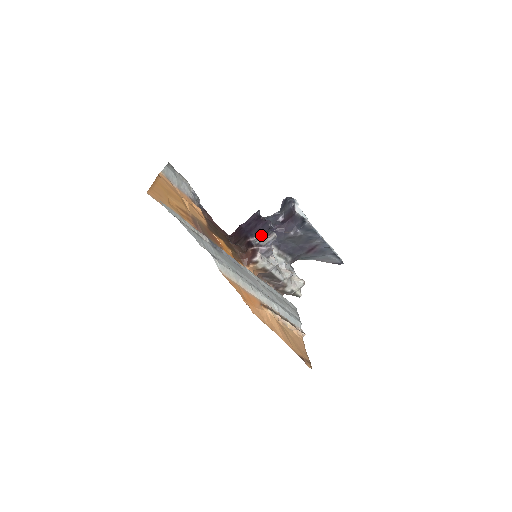
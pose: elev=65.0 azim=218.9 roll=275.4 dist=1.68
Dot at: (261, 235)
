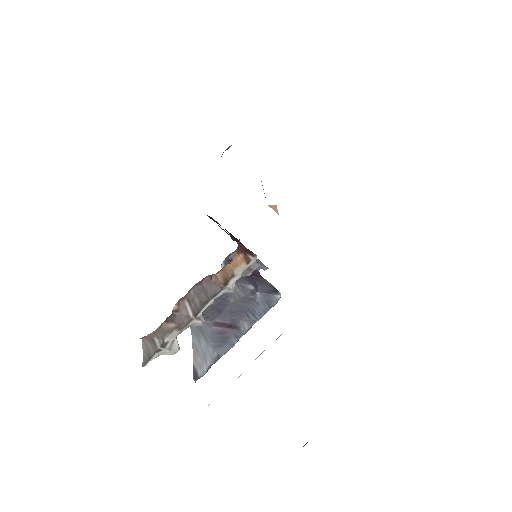
Dot at: occluded
